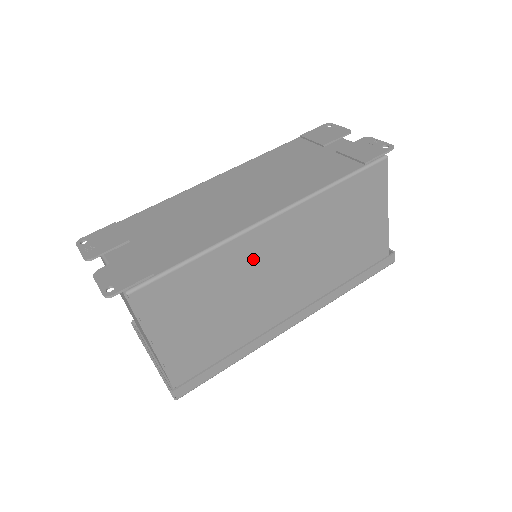
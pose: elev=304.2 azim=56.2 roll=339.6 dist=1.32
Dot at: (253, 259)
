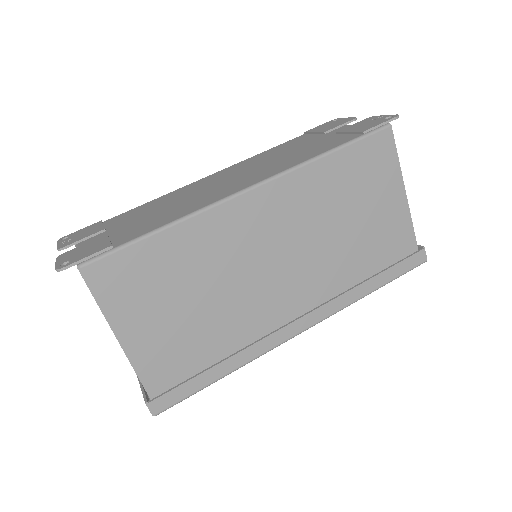
Dot at: (234, 239)
